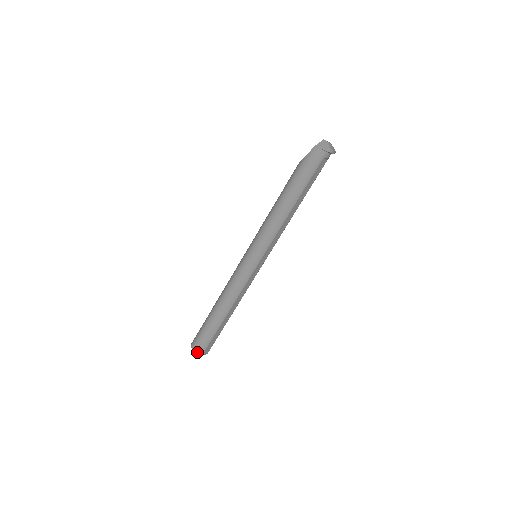
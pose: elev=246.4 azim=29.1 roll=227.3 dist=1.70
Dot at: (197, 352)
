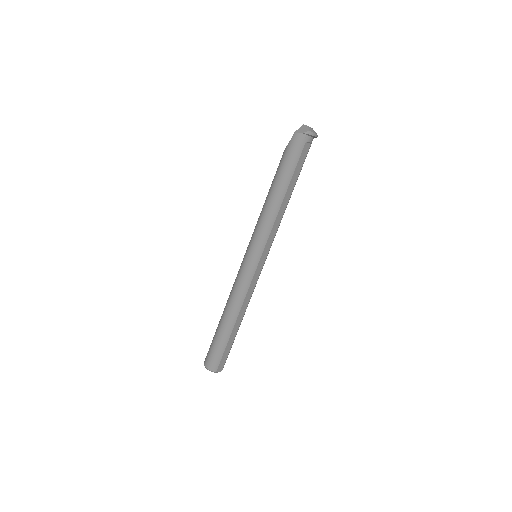
Dot at: (210, 369)
